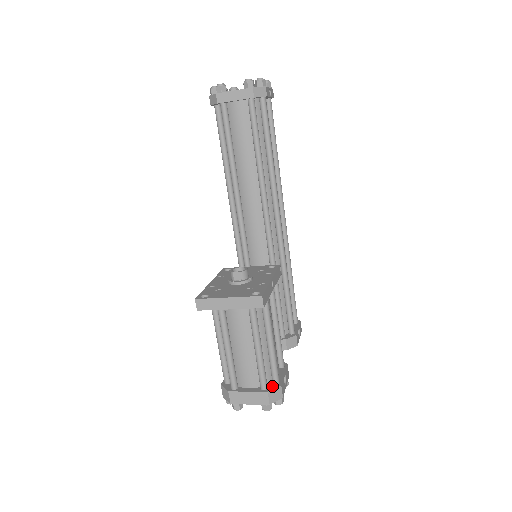
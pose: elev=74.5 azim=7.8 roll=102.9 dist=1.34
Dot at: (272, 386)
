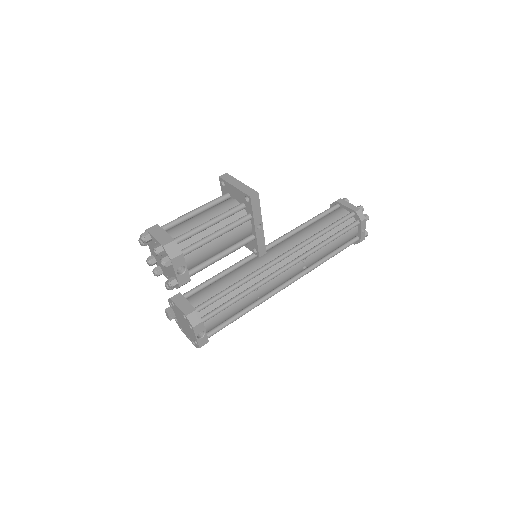
Dot at: (179, 247)
